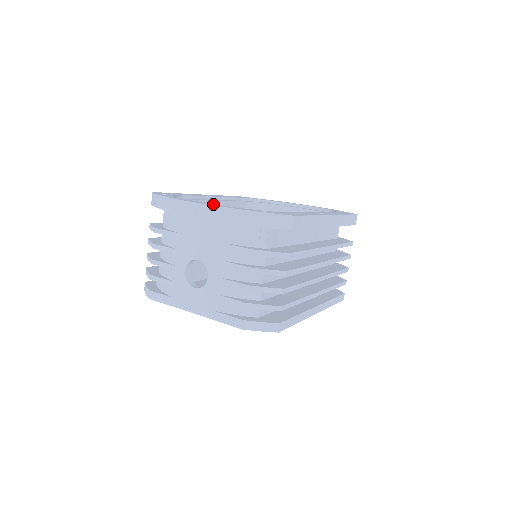
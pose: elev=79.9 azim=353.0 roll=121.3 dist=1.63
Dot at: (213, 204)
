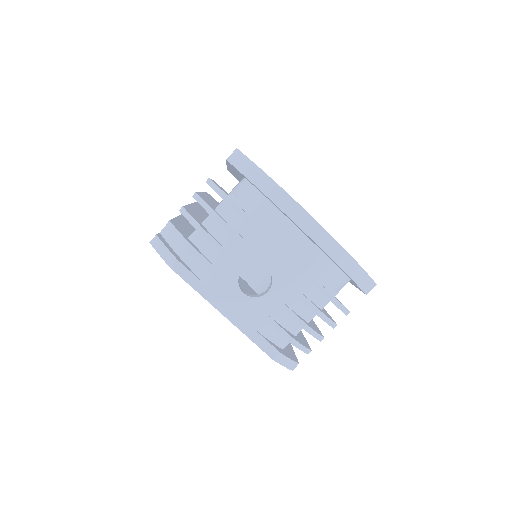
Dot at: occluded
